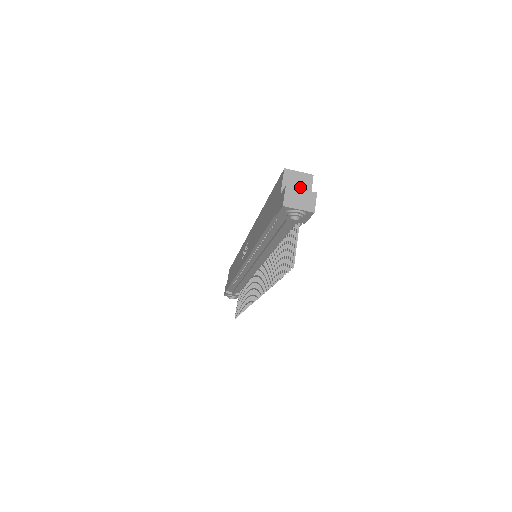
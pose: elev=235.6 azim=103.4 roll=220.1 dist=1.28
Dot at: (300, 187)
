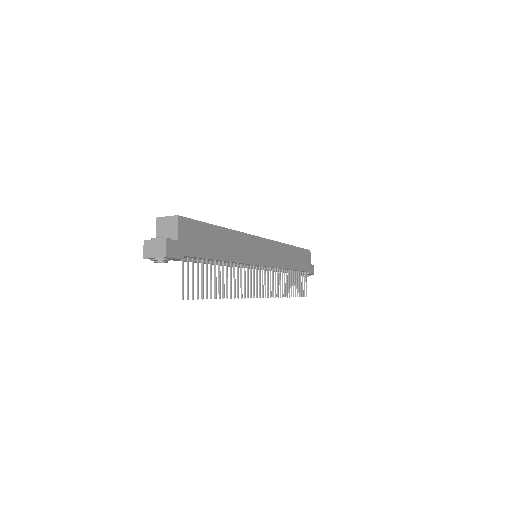
Dot at: (154, 238)
